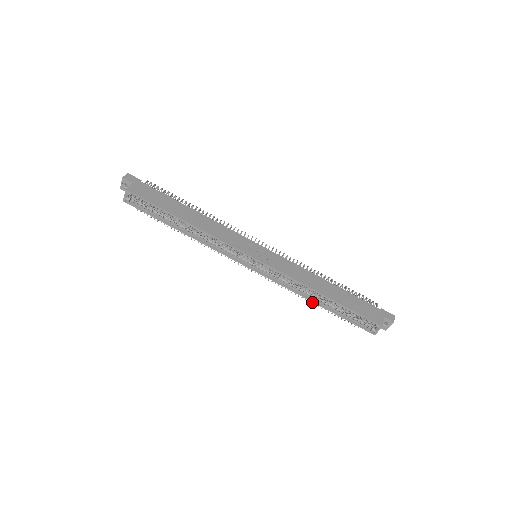
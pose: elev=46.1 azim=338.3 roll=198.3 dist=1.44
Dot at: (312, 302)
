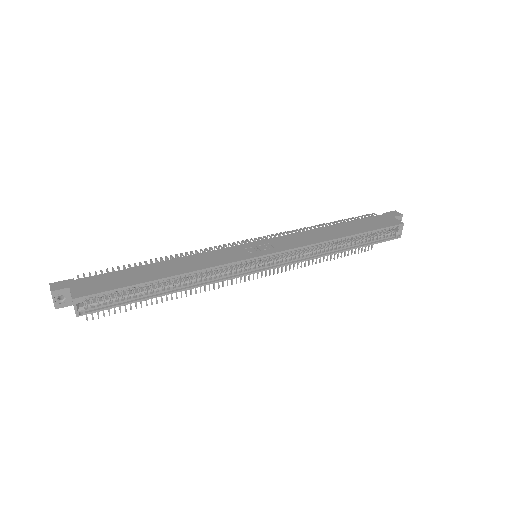
Dot at: (323, 260)
